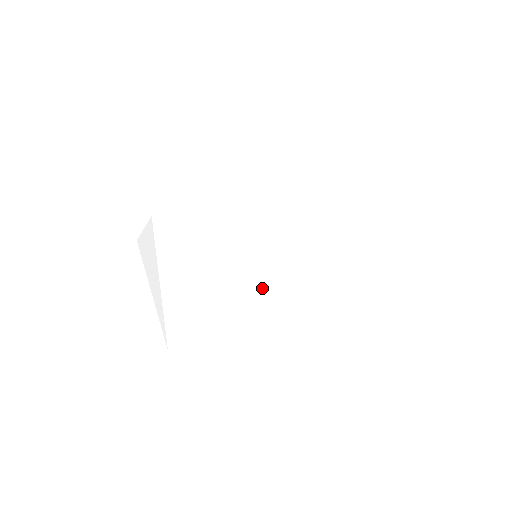
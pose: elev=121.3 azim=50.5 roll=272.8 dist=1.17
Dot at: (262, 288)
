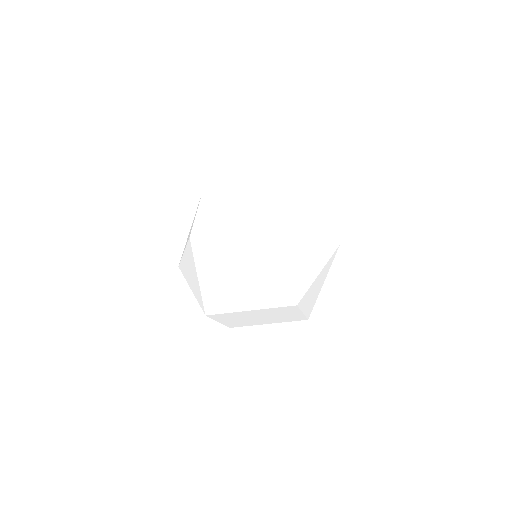
Dot at: (211, 315)
